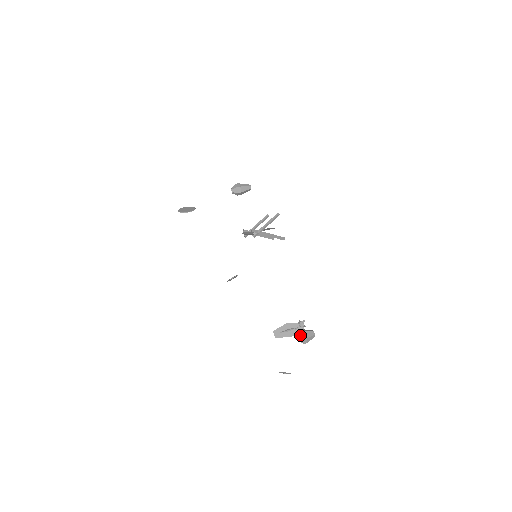
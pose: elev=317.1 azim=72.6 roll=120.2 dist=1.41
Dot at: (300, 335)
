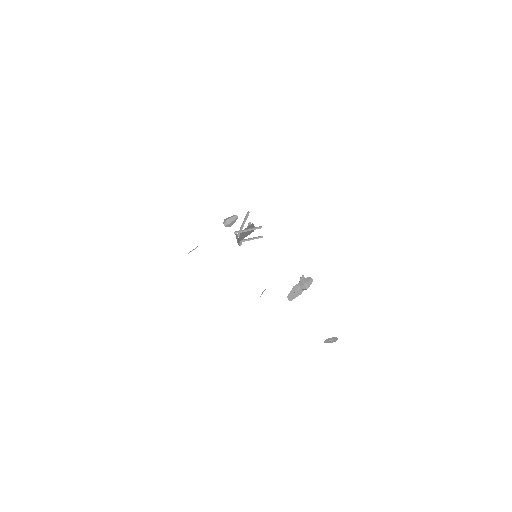
Dot at: (300, 284)
